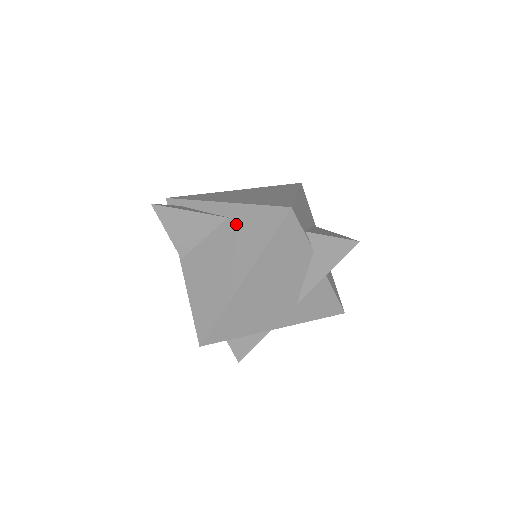
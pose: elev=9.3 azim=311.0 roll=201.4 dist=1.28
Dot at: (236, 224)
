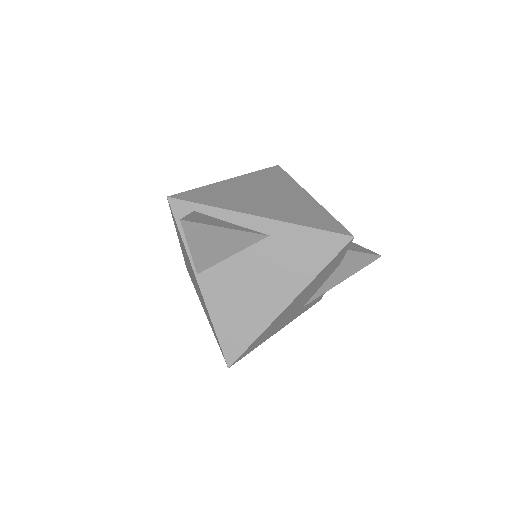
Dot at: (281, 244)
